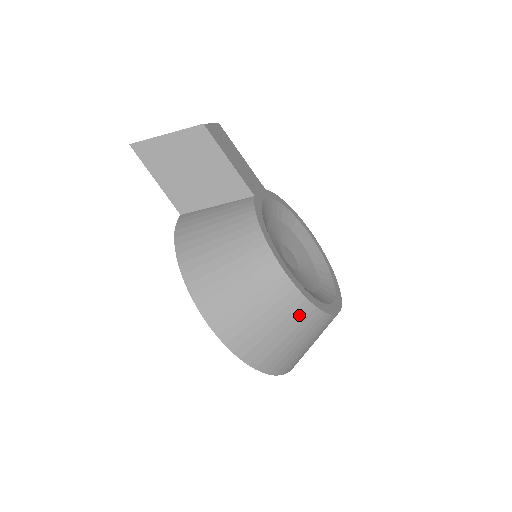
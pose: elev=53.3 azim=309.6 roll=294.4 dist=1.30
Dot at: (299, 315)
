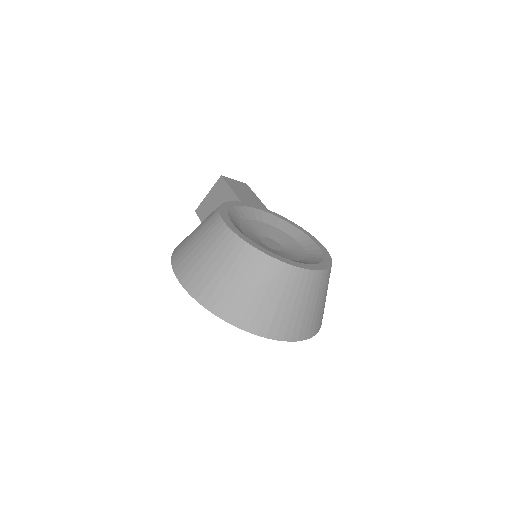
Dot at: (232, 250)
